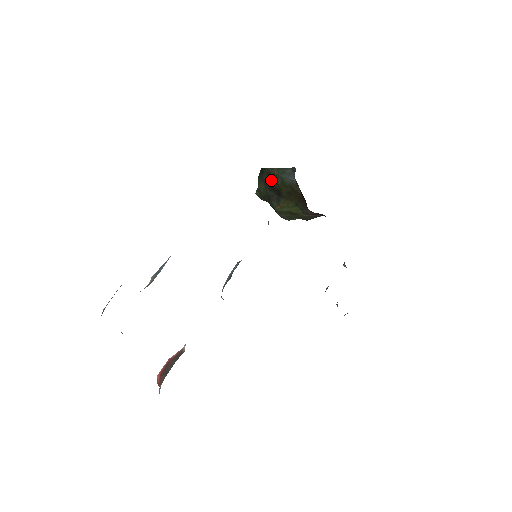
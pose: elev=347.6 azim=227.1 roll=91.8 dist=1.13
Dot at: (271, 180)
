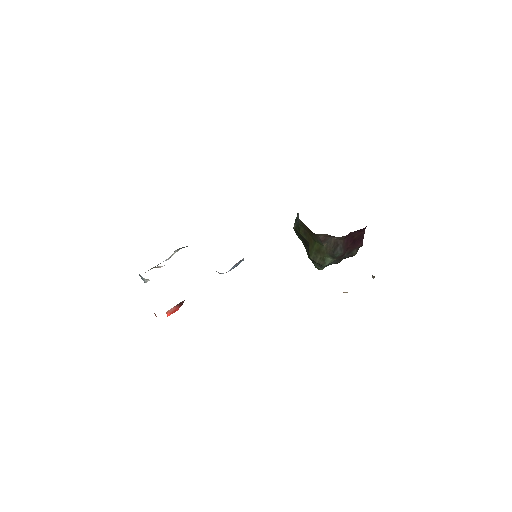
Dot at: (300, 236)
